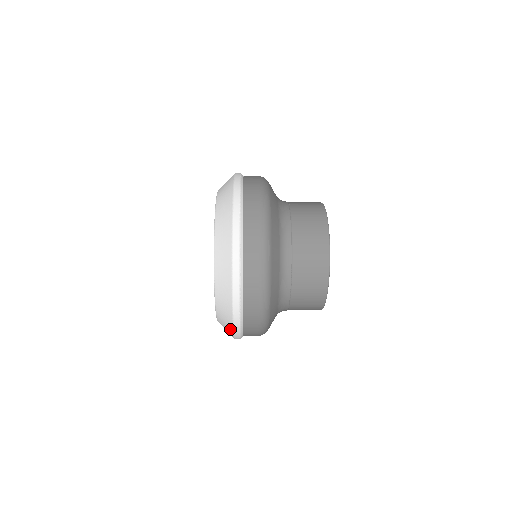
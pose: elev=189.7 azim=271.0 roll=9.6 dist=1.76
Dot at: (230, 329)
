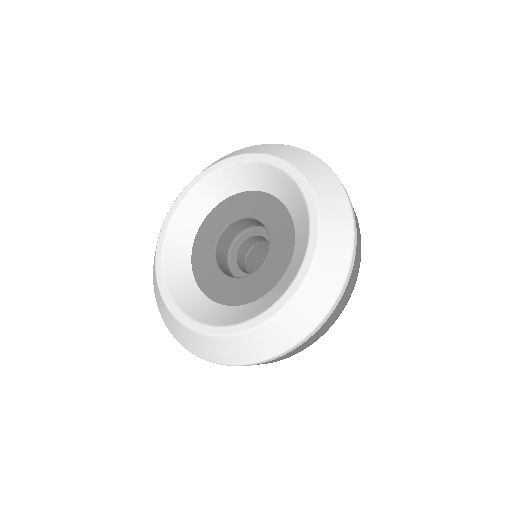
Dot at: (306, 327)
